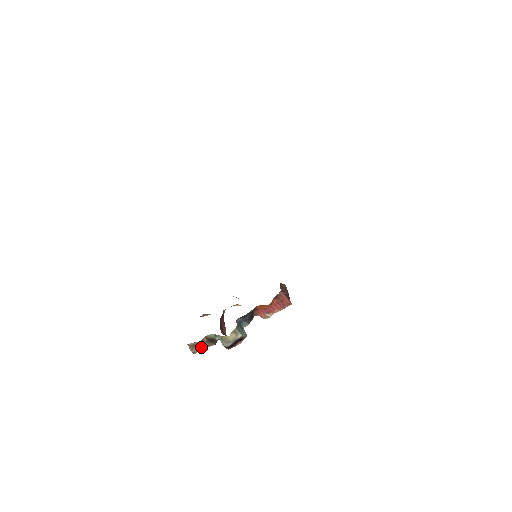
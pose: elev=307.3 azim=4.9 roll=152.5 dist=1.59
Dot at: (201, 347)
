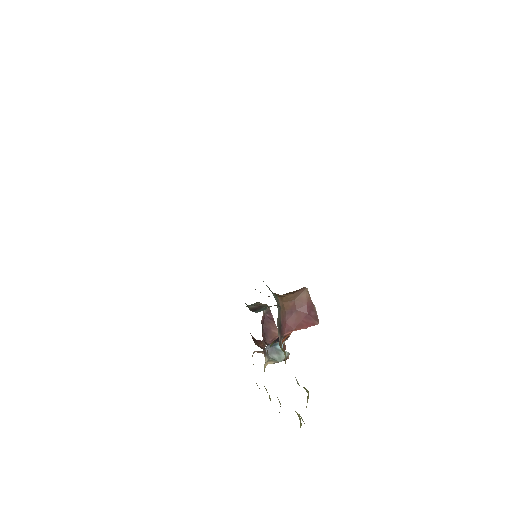
Dot at: occluded
